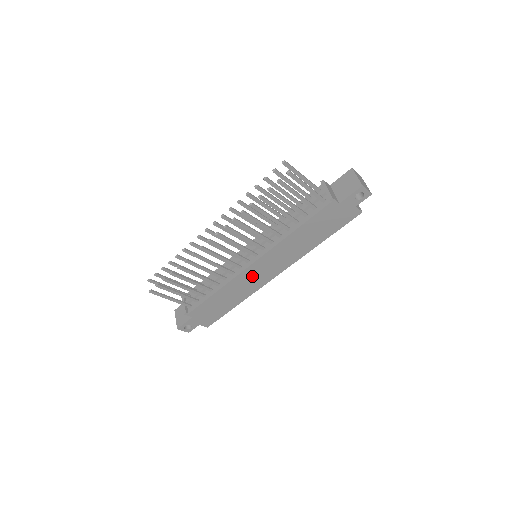
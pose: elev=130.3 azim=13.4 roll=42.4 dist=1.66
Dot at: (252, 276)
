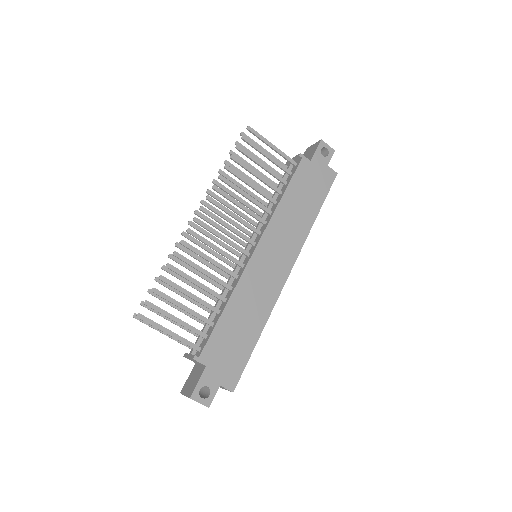
Dot at: (261, 274)
